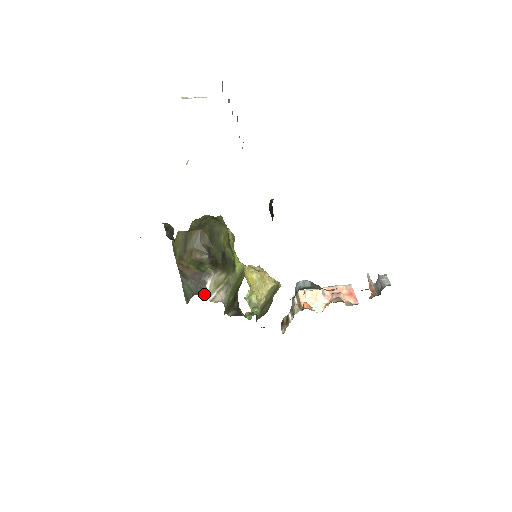
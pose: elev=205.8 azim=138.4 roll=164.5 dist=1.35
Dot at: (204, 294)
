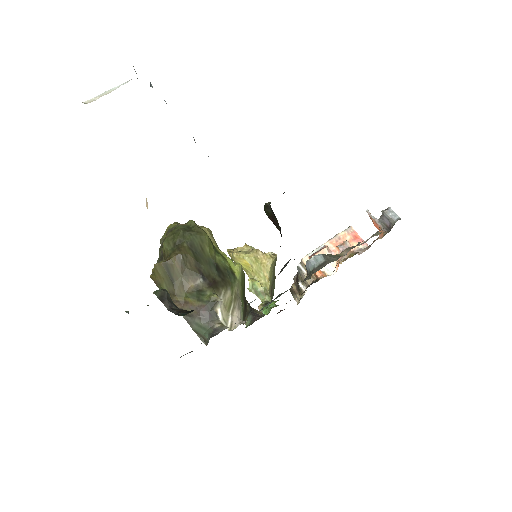
Dot at: (222, 328)
